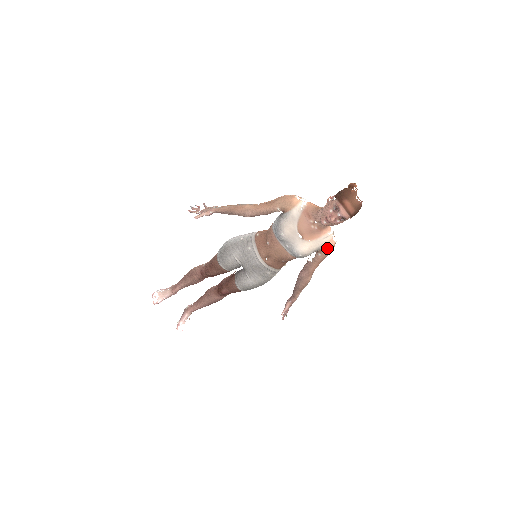
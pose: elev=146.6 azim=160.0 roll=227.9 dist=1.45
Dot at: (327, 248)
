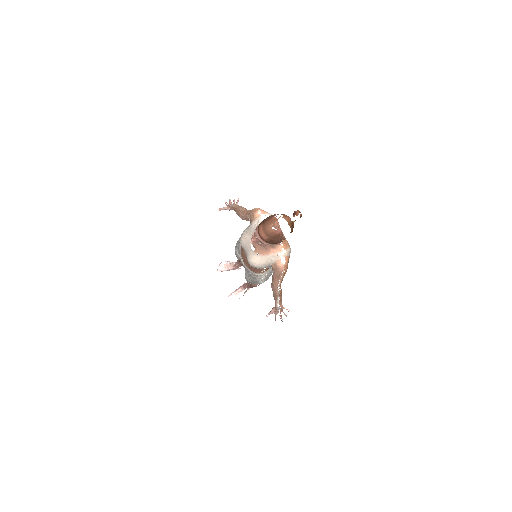
Dot at: (276, 267)
